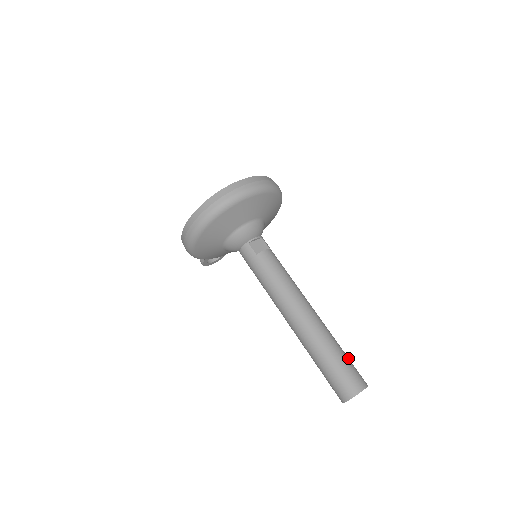
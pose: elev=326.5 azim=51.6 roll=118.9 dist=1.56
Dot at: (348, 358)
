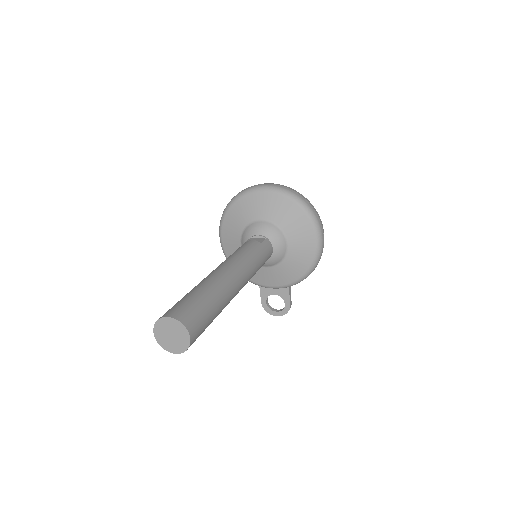
Dot at: (203, 304)
